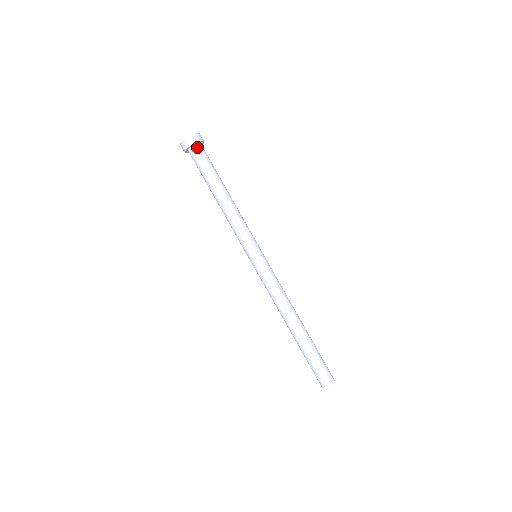
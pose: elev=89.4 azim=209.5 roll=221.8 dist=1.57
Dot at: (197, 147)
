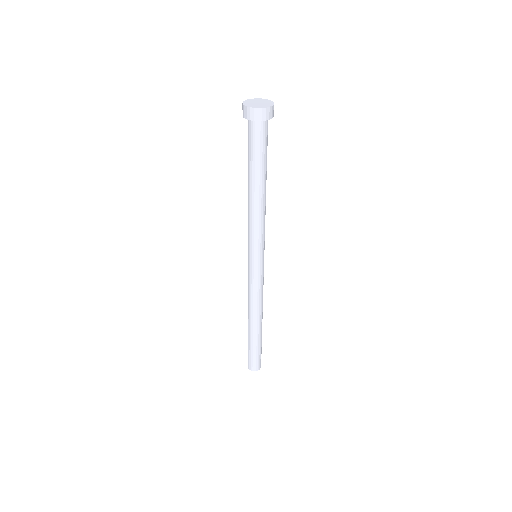
Dot at: (266, 122)
